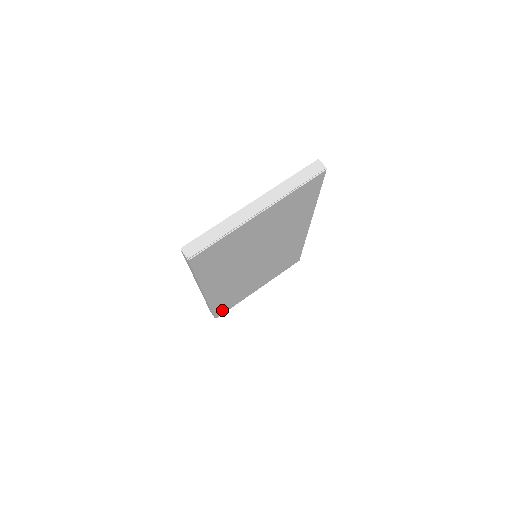
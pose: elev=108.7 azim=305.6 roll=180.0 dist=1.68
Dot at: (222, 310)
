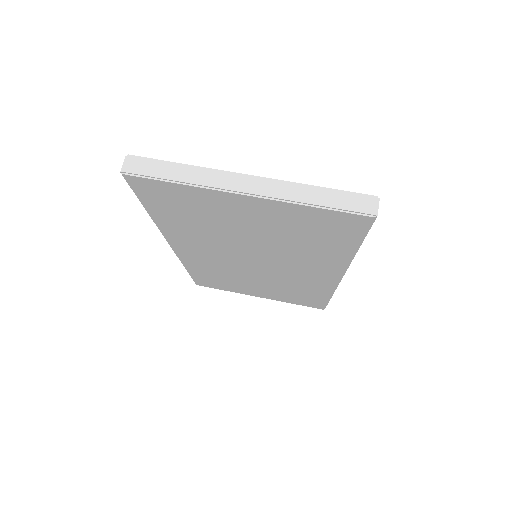
Dot at: (205, 282)
